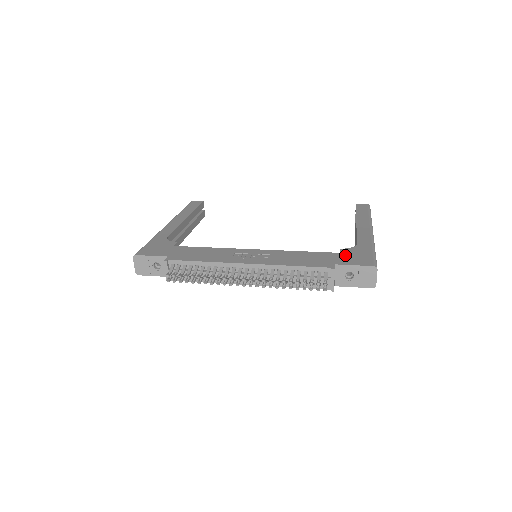
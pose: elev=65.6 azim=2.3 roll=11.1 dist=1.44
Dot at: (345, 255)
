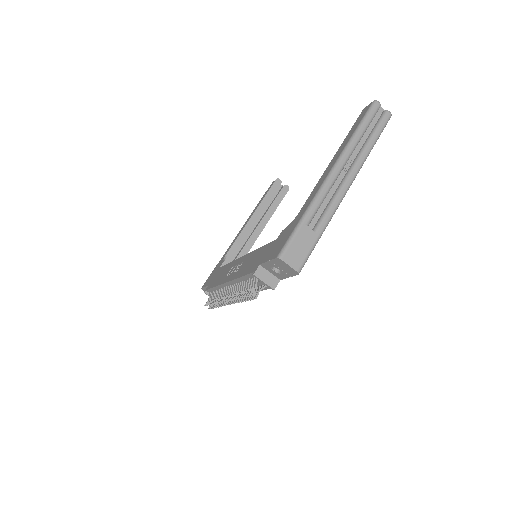
Dot at: (275, 243)
